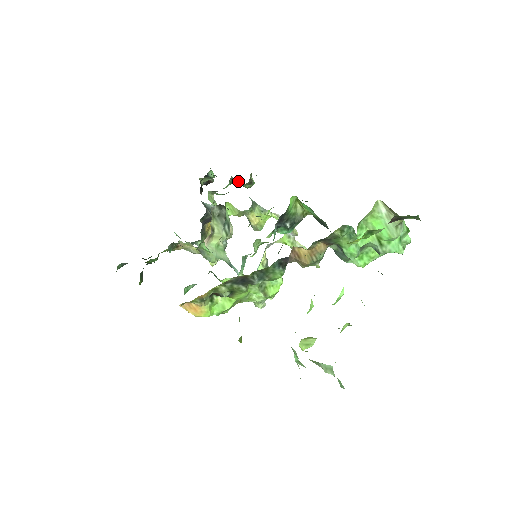
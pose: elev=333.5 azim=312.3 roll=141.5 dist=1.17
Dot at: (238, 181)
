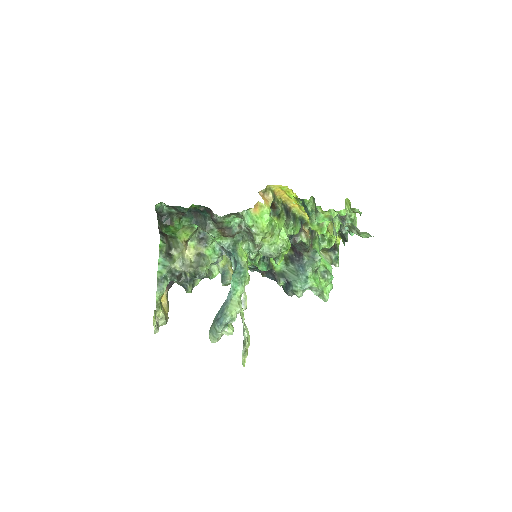
Dot at: occluded
